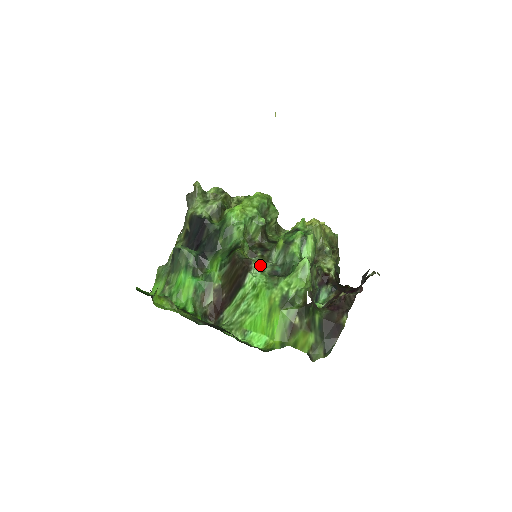
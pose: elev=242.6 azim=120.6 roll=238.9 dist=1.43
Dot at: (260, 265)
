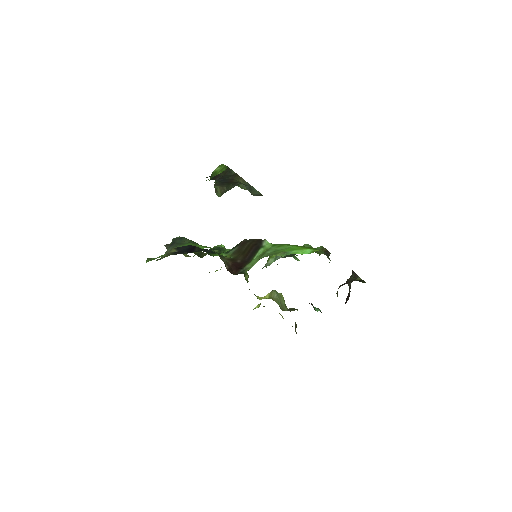
Dot at: occluded
